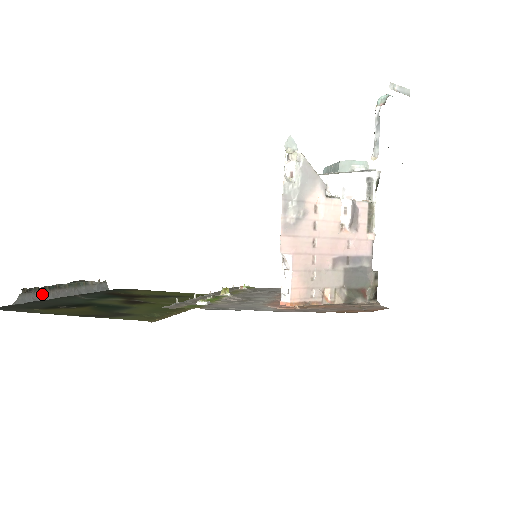
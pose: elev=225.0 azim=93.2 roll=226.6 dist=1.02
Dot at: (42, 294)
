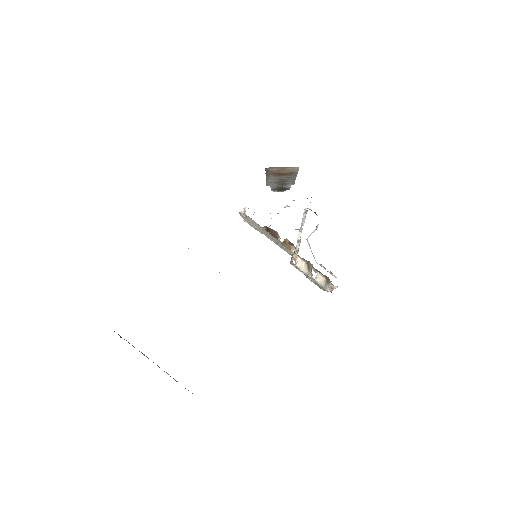
Dot at: (128, 342)
